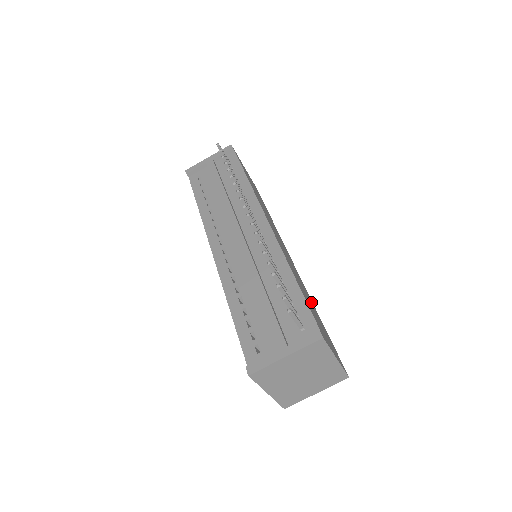
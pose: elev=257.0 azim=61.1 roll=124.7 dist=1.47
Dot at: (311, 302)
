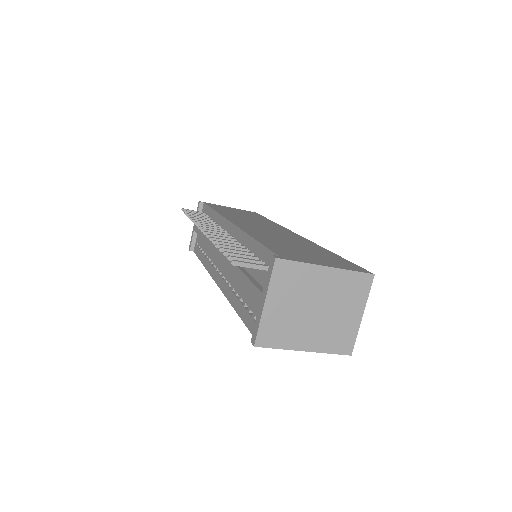
Dot at: (310, 247)
